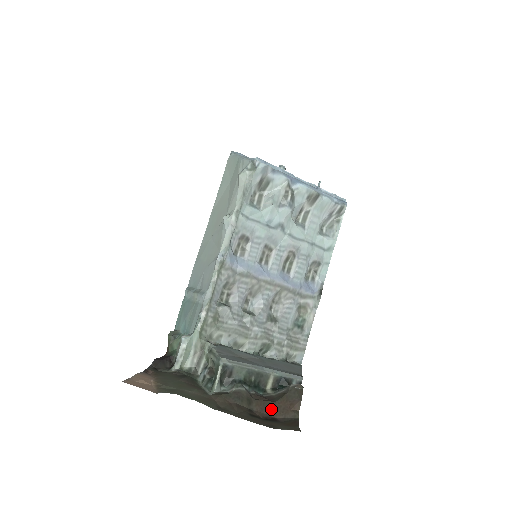
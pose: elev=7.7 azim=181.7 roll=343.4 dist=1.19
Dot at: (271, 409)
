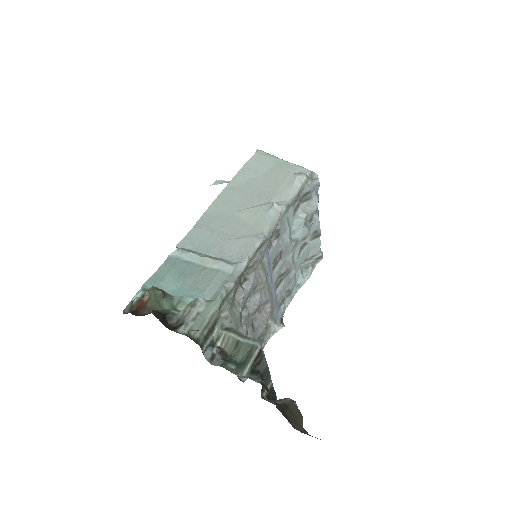
Dot at: (287, 416)
